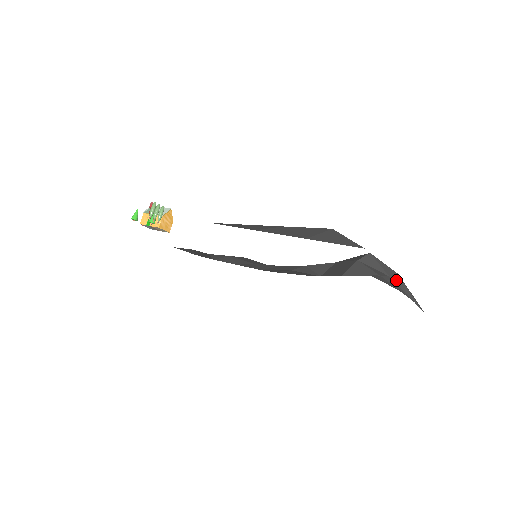
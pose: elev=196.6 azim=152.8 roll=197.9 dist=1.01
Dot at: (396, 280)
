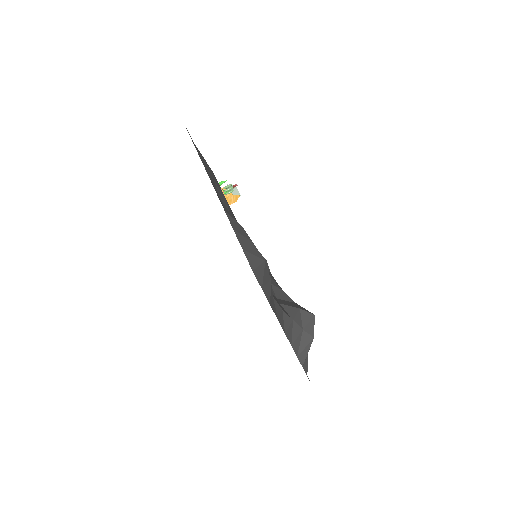
Dot at: (305, 335)
